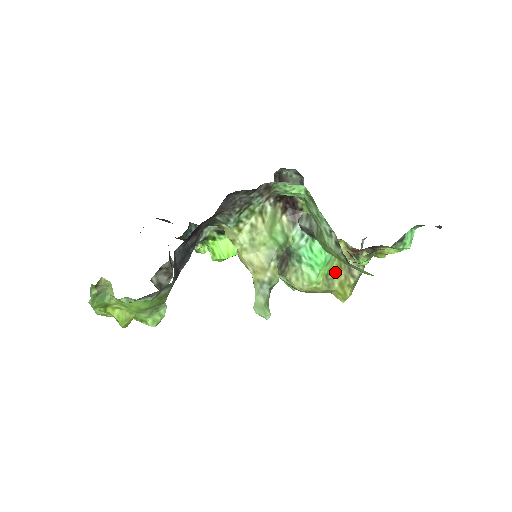
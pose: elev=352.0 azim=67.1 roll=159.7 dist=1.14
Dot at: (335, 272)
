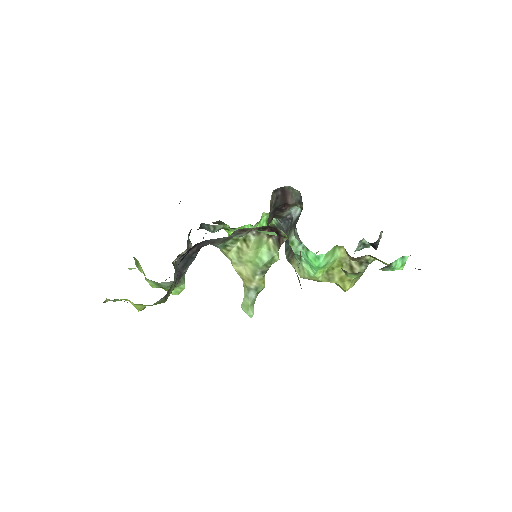
Dot at: (336, 269)
